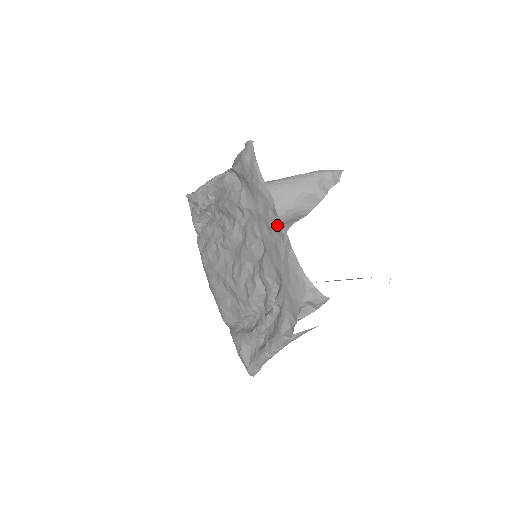
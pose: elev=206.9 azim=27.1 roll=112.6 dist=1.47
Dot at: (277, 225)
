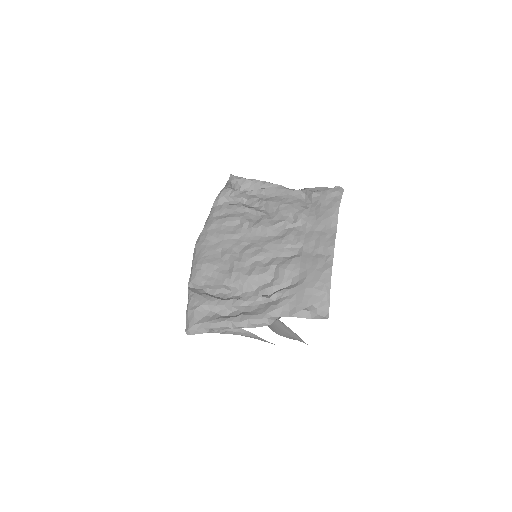
Dot at: (329, 246)
